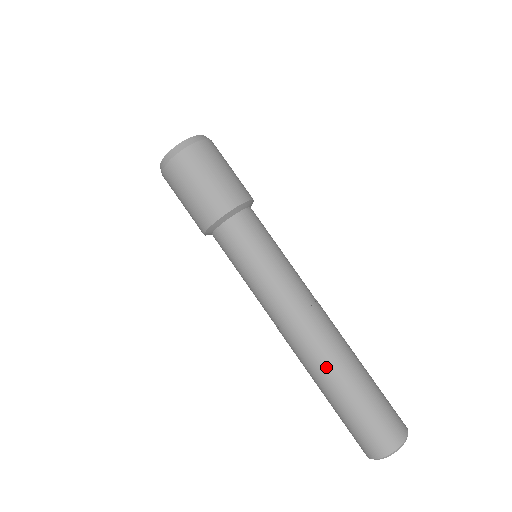
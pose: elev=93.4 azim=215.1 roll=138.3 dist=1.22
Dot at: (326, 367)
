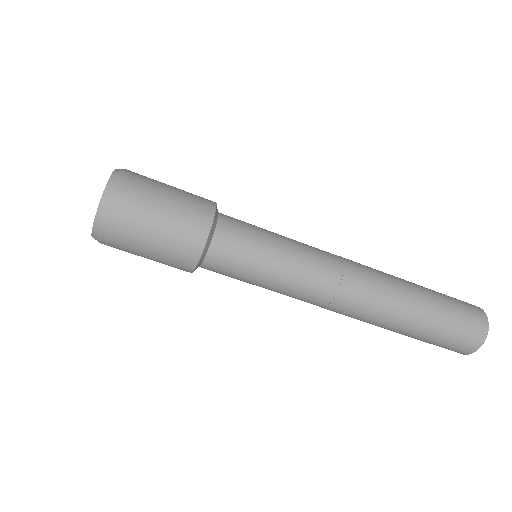
Dot at: (385, 321)
